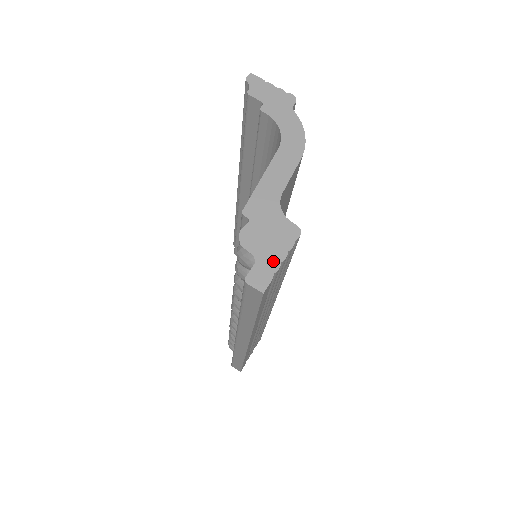
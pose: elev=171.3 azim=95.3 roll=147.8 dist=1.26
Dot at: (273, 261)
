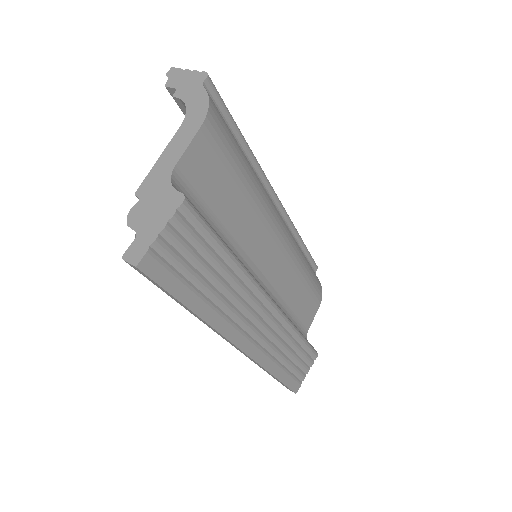
Dot at: (152, 233)
